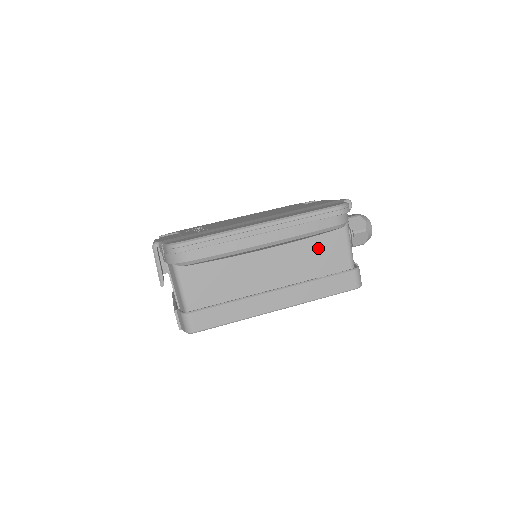
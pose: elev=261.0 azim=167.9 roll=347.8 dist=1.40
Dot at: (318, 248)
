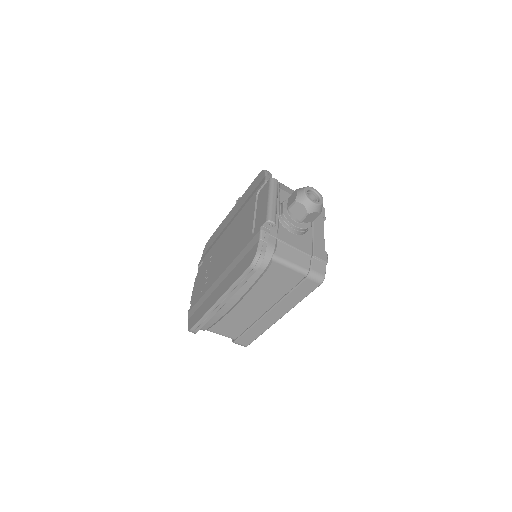
Dot at: (269, 281)
